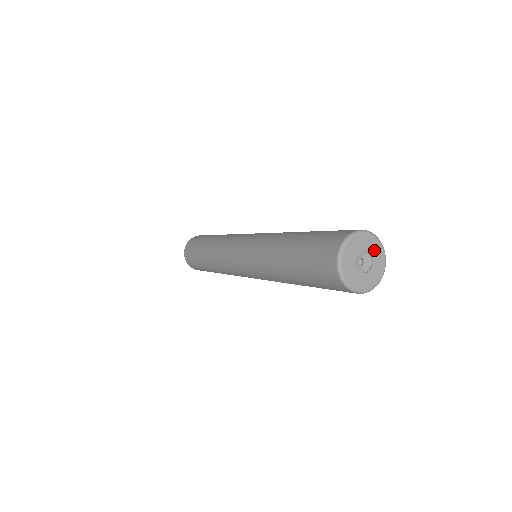
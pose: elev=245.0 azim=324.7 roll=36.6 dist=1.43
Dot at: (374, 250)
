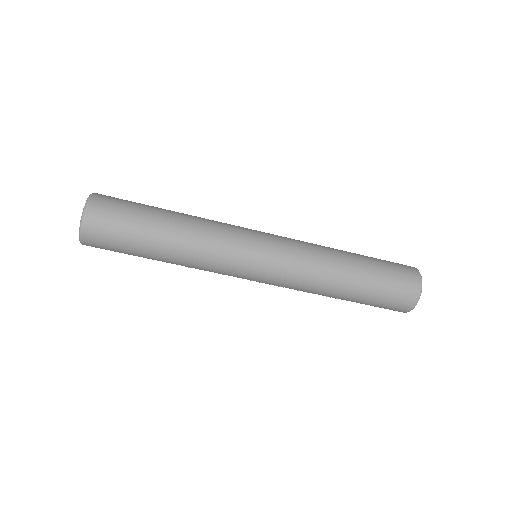
Dot at: occluded
